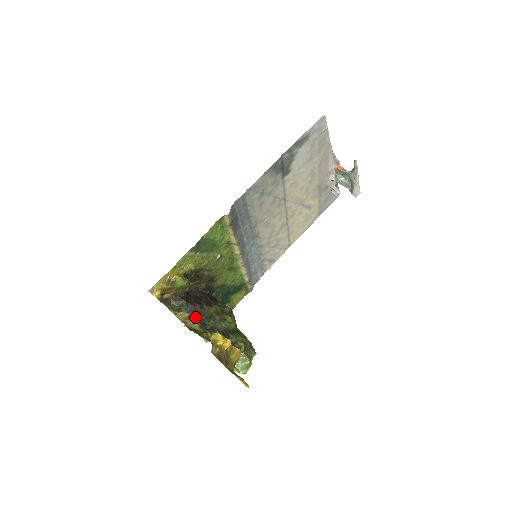
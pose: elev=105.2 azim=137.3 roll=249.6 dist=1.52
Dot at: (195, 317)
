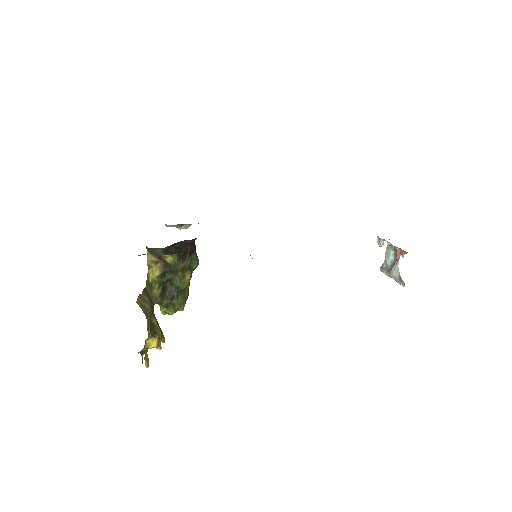
Dot at: (162, 266)
